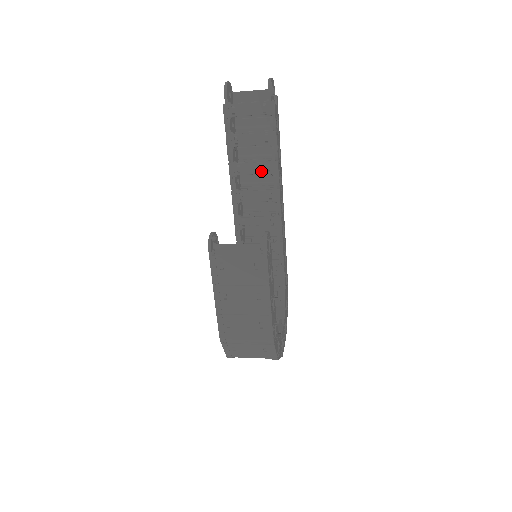
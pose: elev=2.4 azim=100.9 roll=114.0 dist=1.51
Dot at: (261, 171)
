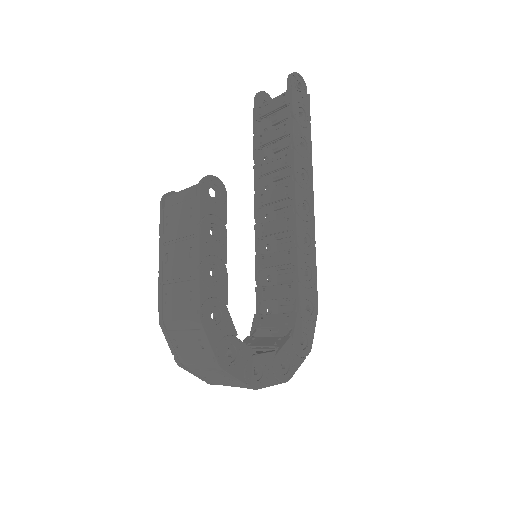
Dot at: (279, 165)
